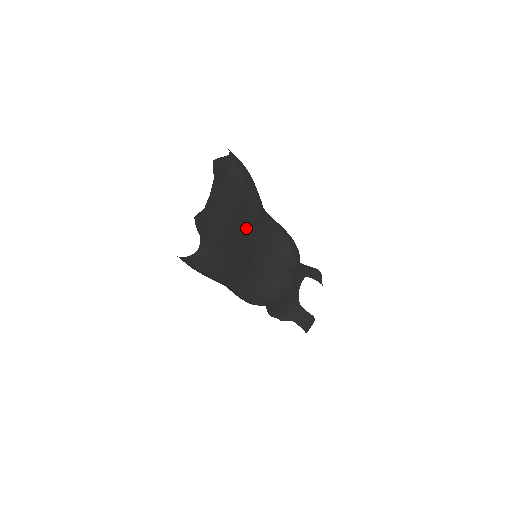
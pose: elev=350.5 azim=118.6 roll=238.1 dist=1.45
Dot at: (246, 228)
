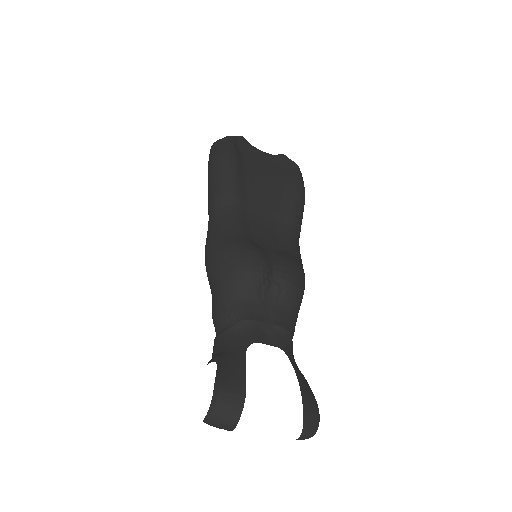
Dot at: (267, 199)
